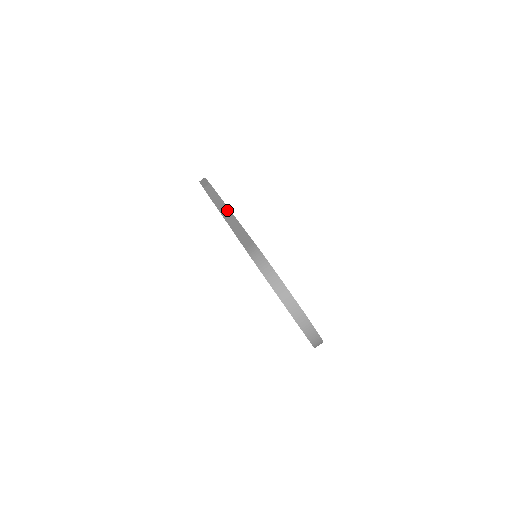
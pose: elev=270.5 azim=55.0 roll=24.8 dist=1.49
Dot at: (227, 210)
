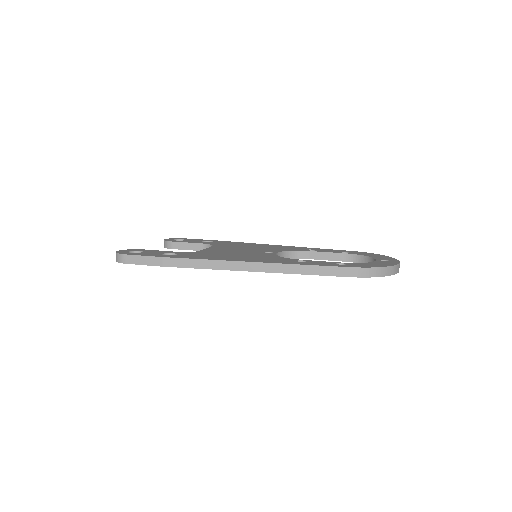
Dot at: (257, 265)
